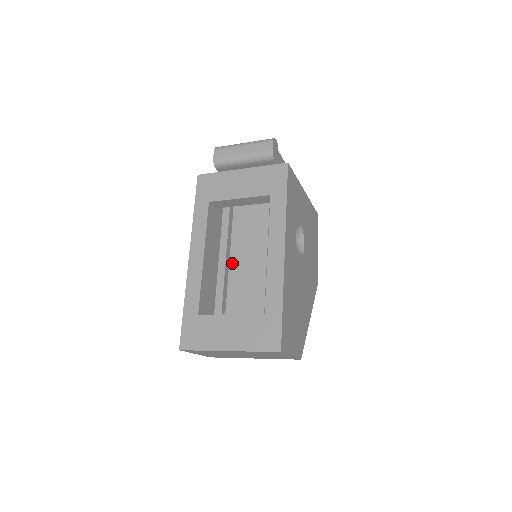
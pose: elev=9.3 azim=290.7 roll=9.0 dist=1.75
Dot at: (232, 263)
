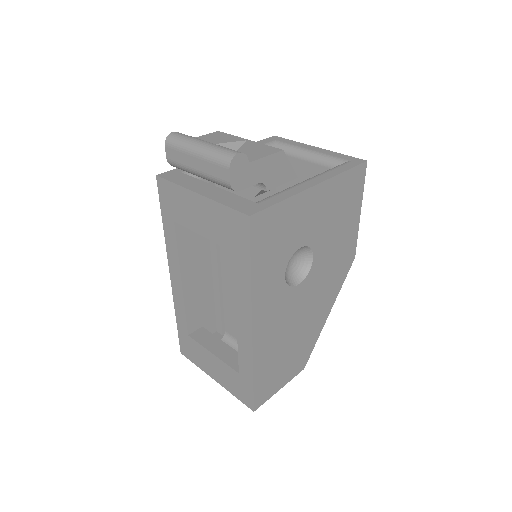
Dot at: (223, 272)
